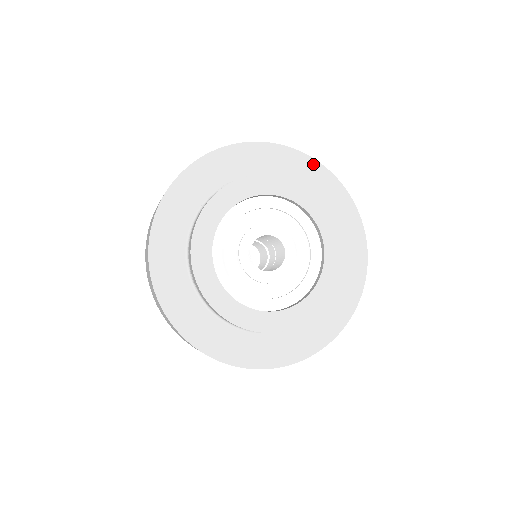
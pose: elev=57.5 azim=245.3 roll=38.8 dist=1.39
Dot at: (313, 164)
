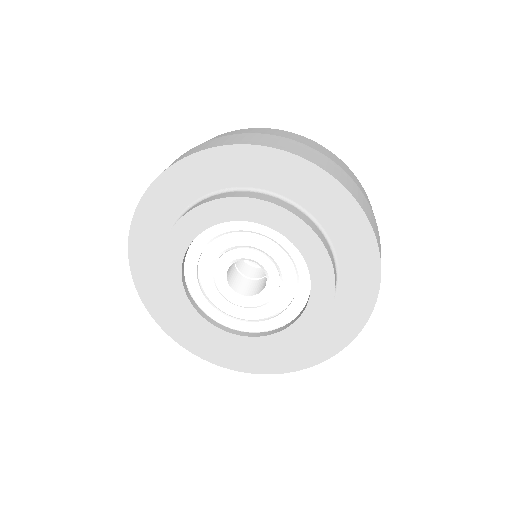
Dot at: (349, 202)
